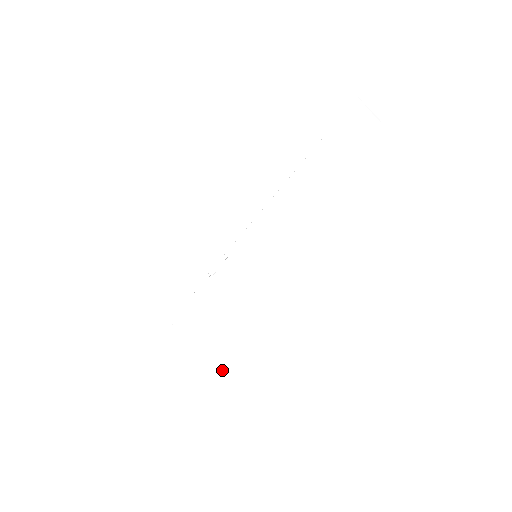
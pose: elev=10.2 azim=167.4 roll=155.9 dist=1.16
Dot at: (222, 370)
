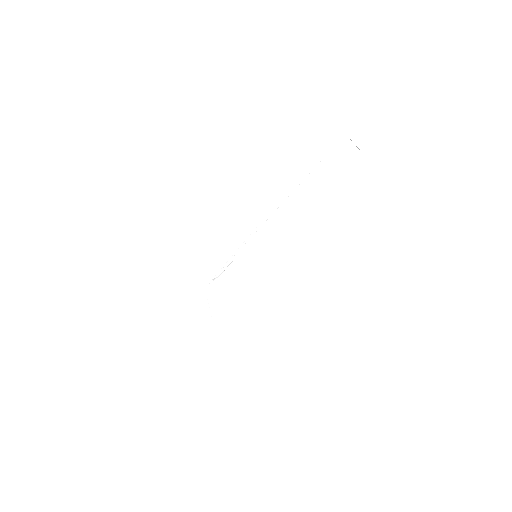
Dot at: (236, 314)
